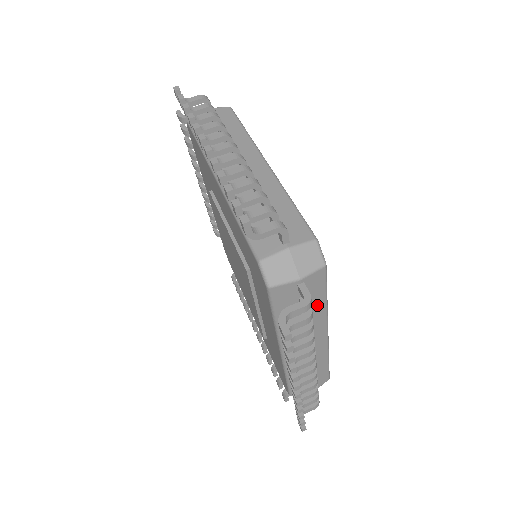
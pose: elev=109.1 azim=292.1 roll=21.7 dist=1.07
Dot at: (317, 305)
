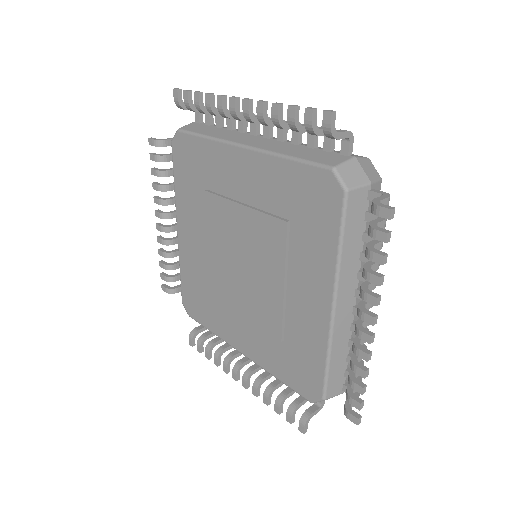
Dot at: occluded
